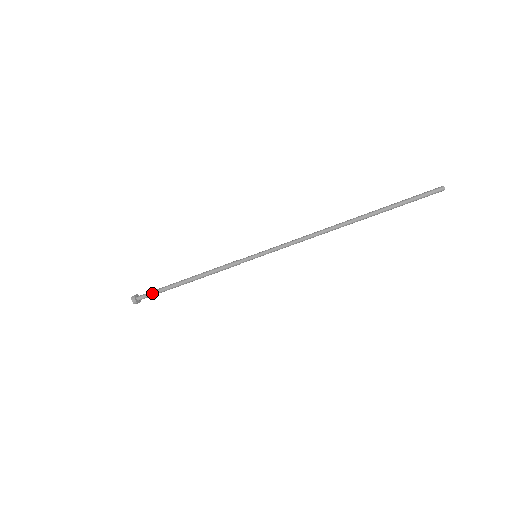
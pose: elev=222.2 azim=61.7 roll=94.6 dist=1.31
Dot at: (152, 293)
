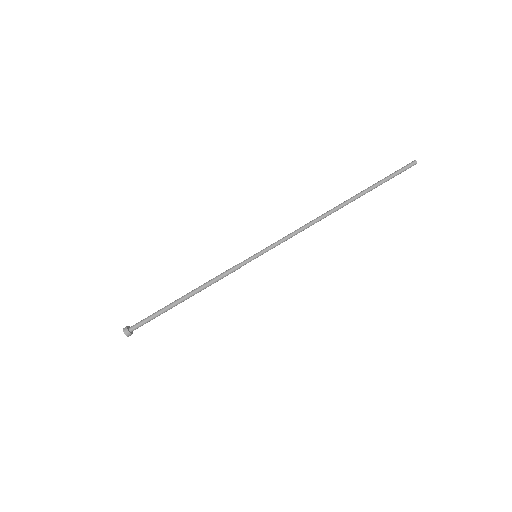
Dot at: (147, 317)
